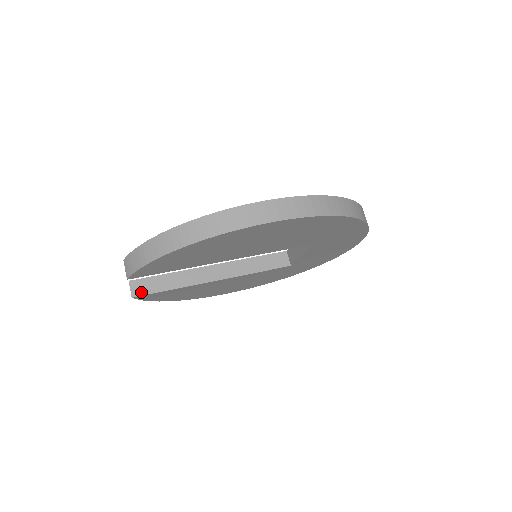
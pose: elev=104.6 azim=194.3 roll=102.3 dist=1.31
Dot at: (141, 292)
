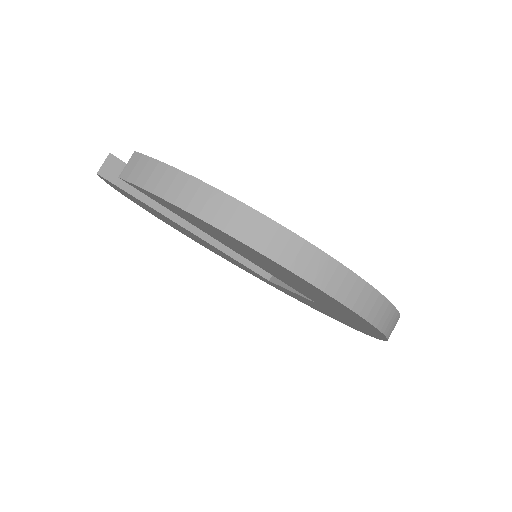
Dot at: (112, 177)
